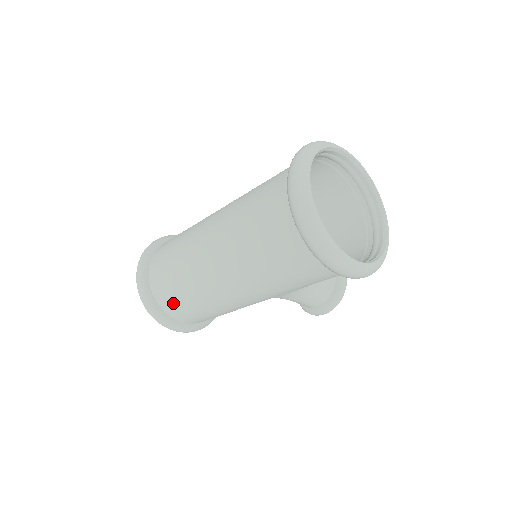
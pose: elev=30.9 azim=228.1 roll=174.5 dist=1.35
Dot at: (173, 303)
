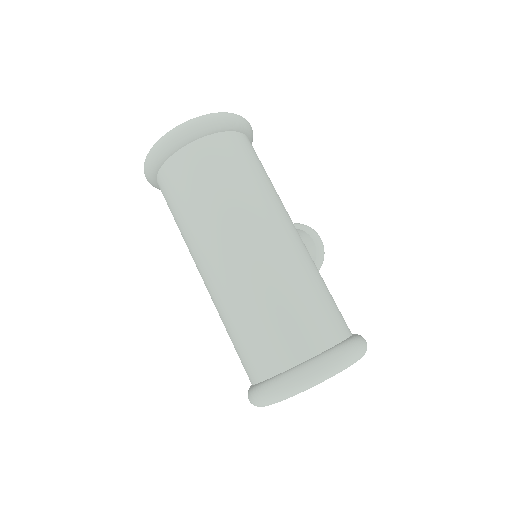
Dot at: (167, 204)
